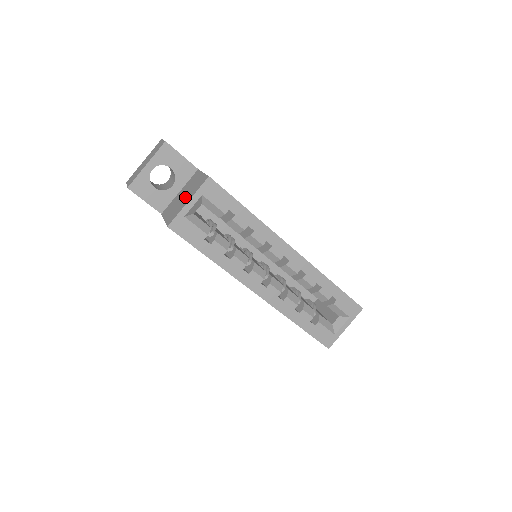
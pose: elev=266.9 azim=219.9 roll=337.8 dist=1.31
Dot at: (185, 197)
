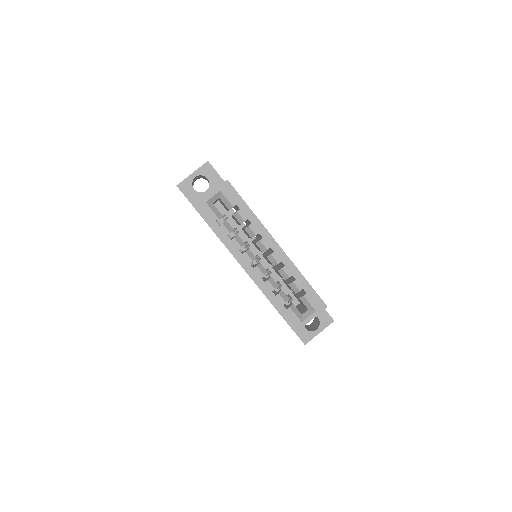
Dot at: occluded
